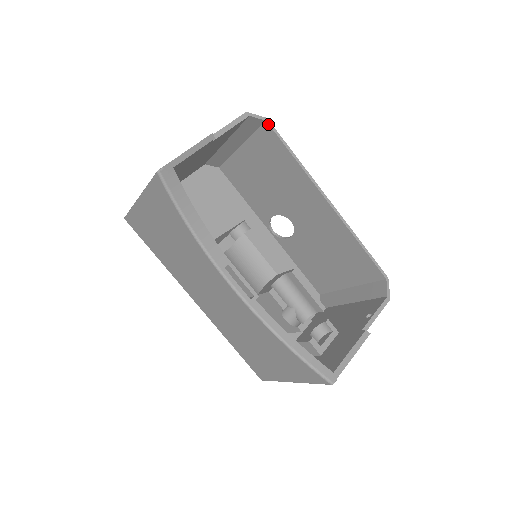
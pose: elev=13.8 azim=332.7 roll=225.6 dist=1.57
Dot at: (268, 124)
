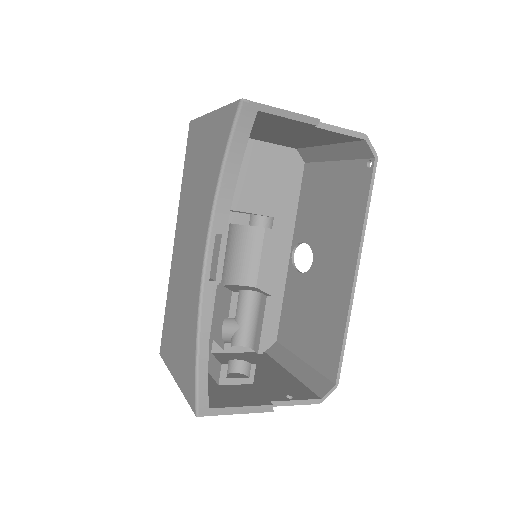
Dot at: (374, 162)
